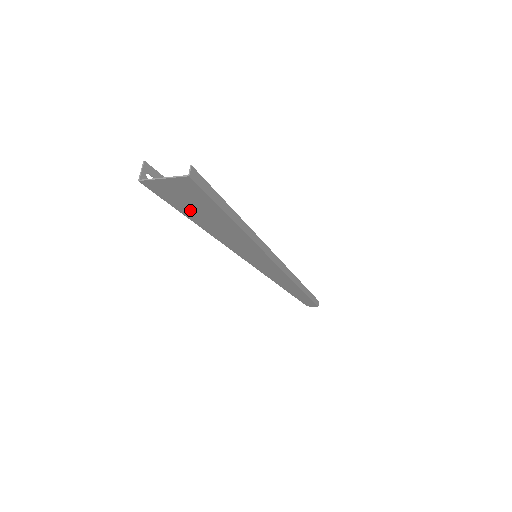
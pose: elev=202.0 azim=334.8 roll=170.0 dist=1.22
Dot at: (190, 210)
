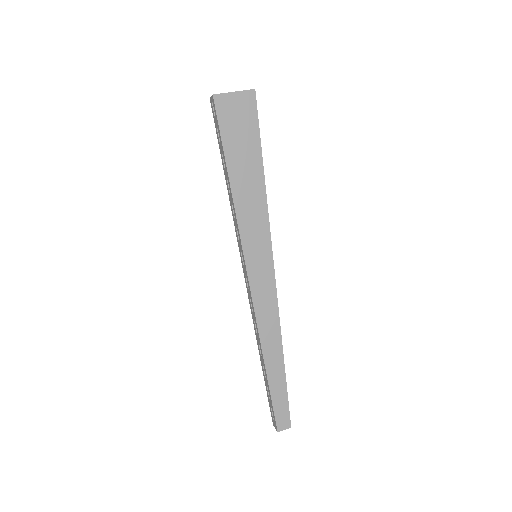
Dot at: (233, 144)
